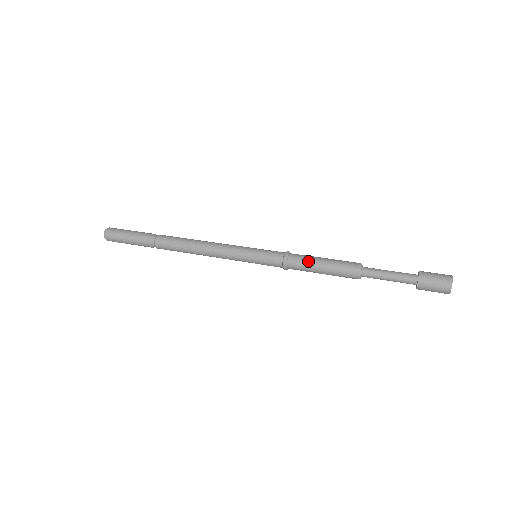
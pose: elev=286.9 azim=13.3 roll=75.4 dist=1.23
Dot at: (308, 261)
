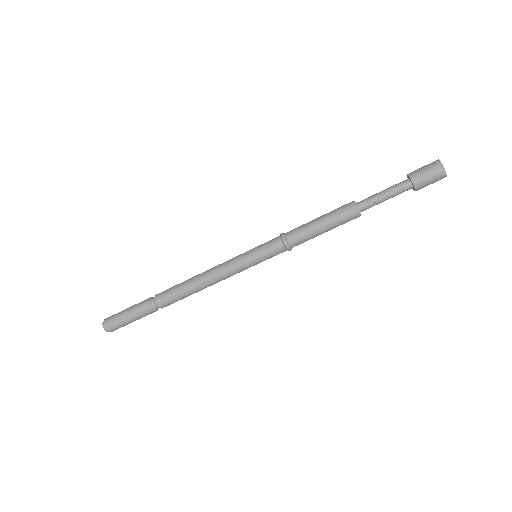
Dot at: (304, 224)
